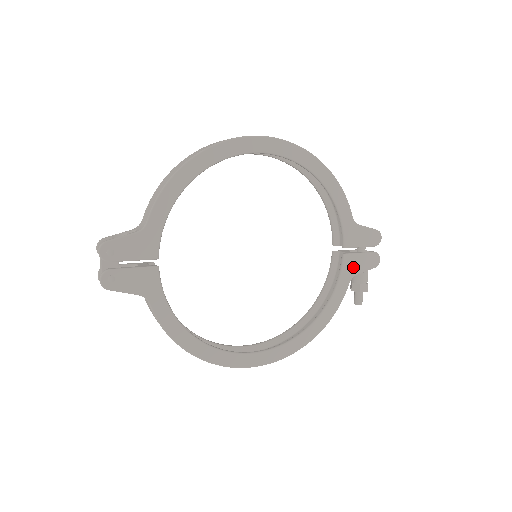
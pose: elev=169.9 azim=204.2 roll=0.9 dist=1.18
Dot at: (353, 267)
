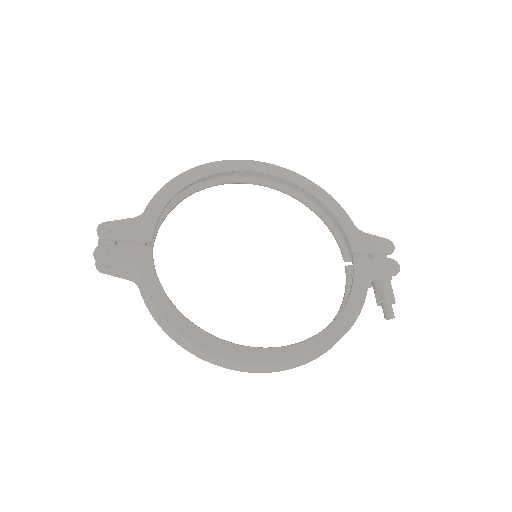
Dot at: (368, 270)
